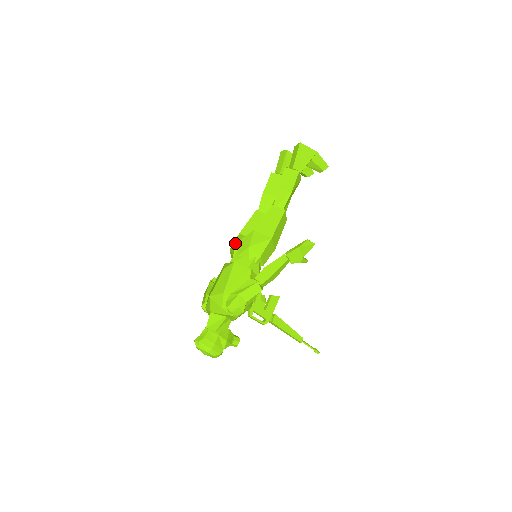
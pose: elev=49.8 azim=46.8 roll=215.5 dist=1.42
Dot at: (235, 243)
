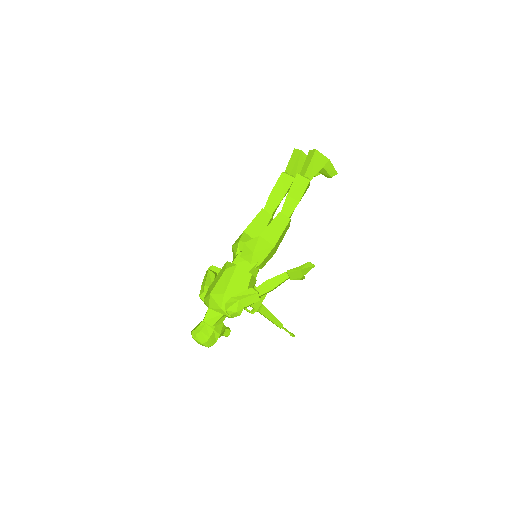
Dot at: (239, 243)
